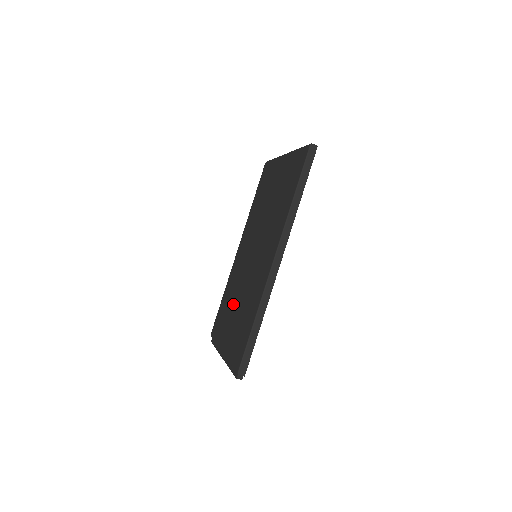
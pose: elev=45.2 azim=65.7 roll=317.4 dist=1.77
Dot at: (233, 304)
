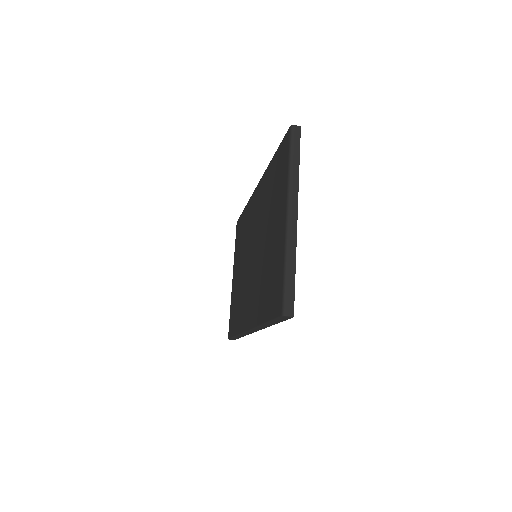
Dot at: (241, 257)
